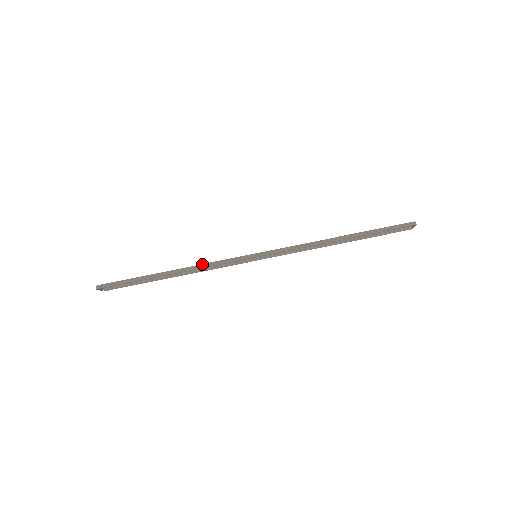
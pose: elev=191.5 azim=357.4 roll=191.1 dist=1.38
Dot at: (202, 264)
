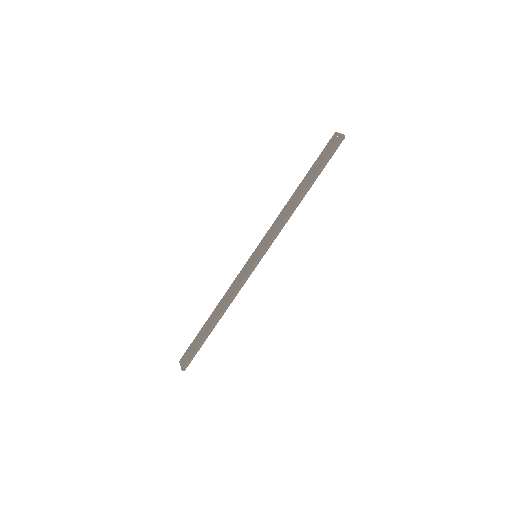
Dot at: (232, 298)
